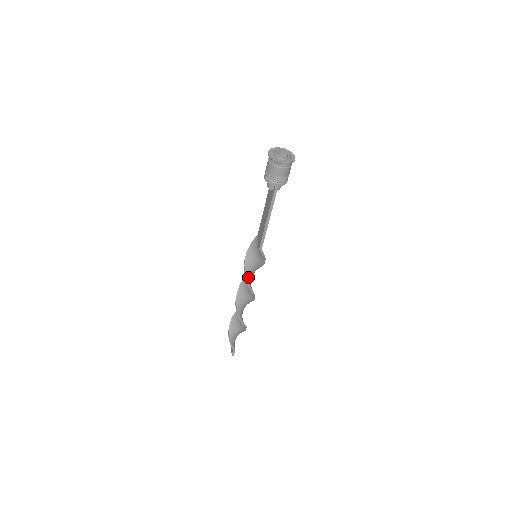
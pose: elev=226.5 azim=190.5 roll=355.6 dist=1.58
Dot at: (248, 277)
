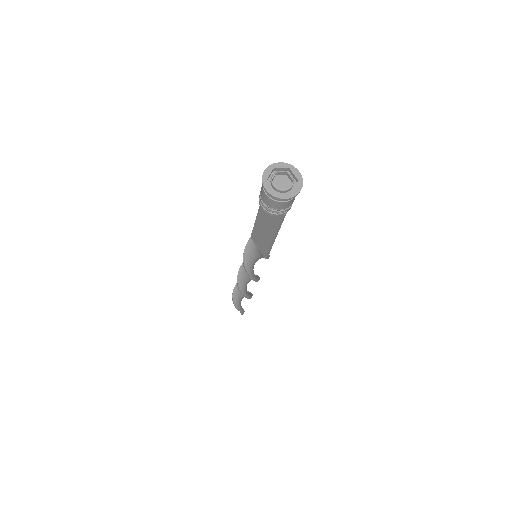
Dot at: (252, 275)
